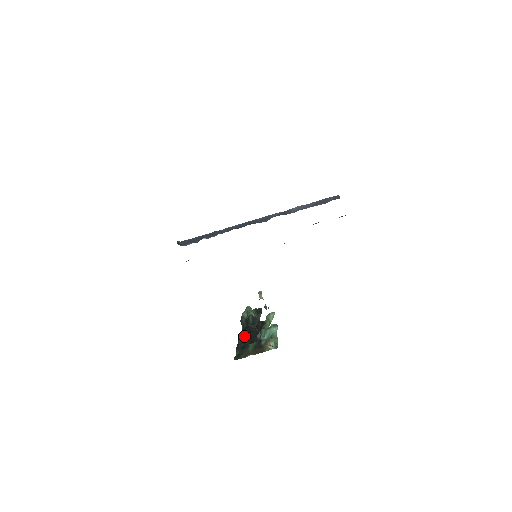
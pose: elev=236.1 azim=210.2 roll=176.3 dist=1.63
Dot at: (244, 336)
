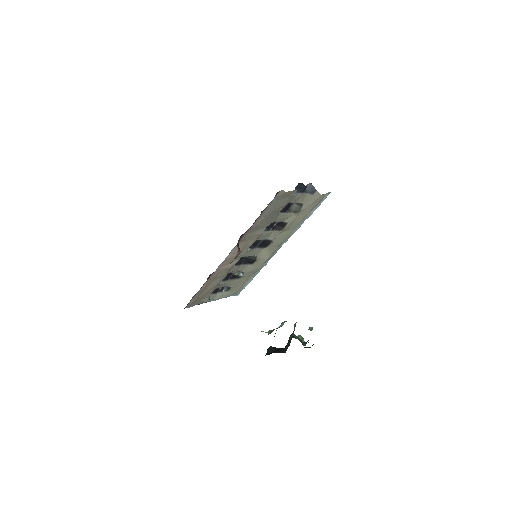
Dot at: (270, 349)
